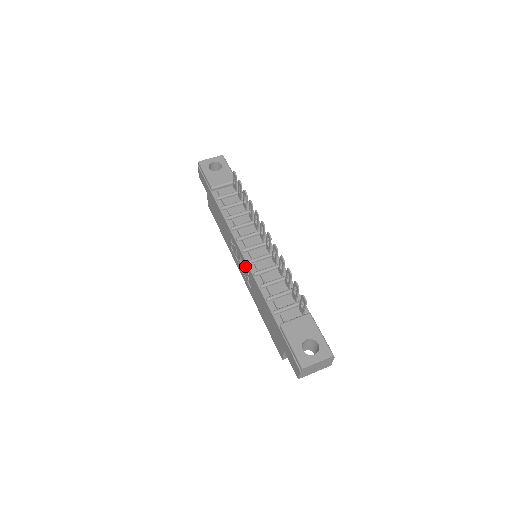
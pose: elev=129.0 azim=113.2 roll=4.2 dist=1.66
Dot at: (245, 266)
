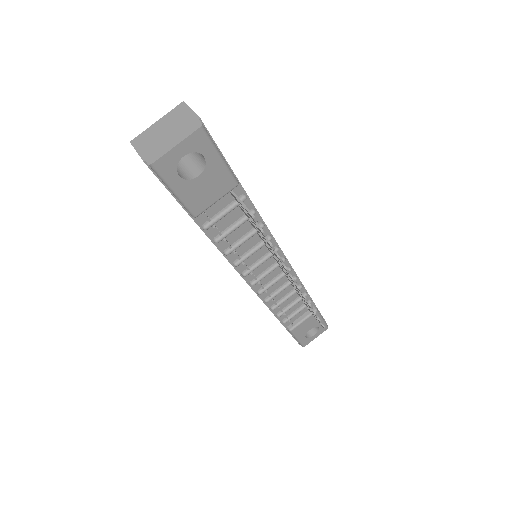
Dot at: occluded
